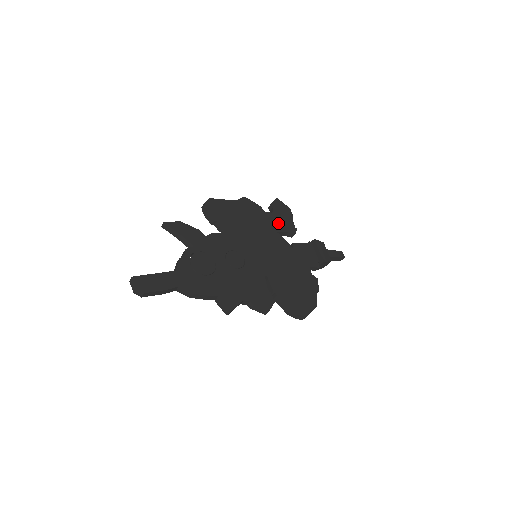
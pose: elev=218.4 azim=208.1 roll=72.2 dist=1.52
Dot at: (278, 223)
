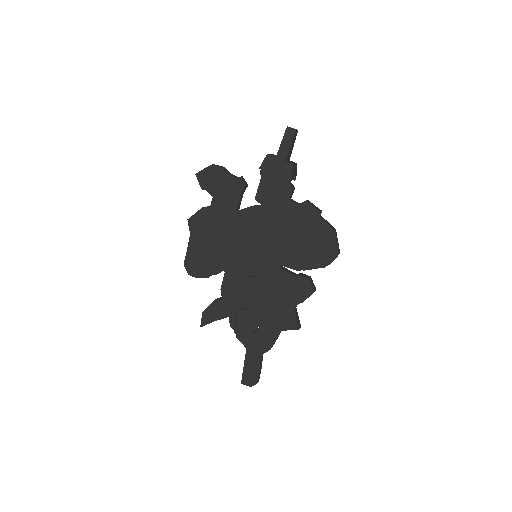
Dot at: (227, 200)
